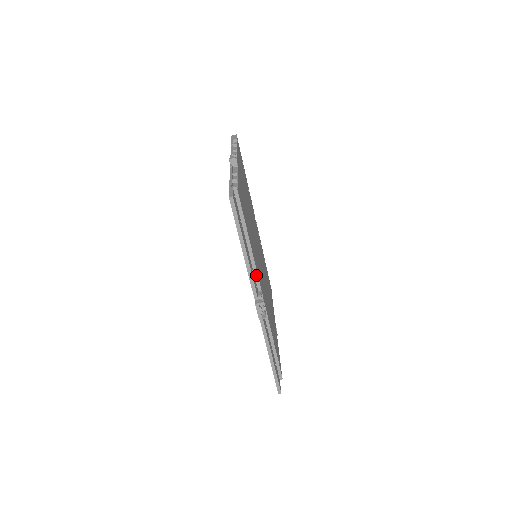
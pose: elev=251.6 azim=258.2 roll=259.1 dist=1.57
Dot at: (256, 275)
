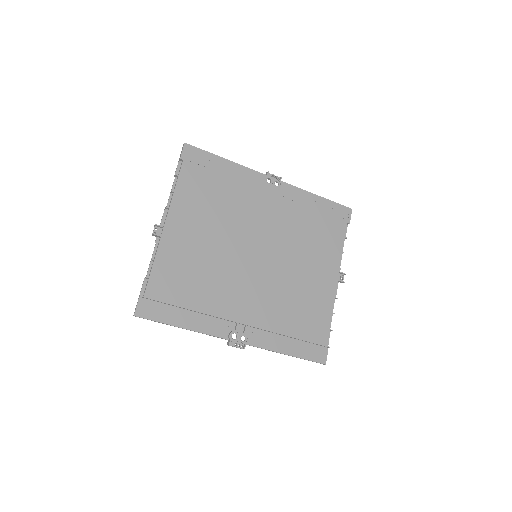
Dot at: (221, 318)
